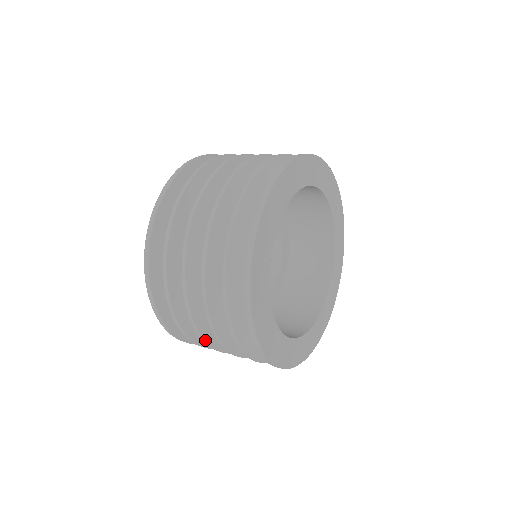
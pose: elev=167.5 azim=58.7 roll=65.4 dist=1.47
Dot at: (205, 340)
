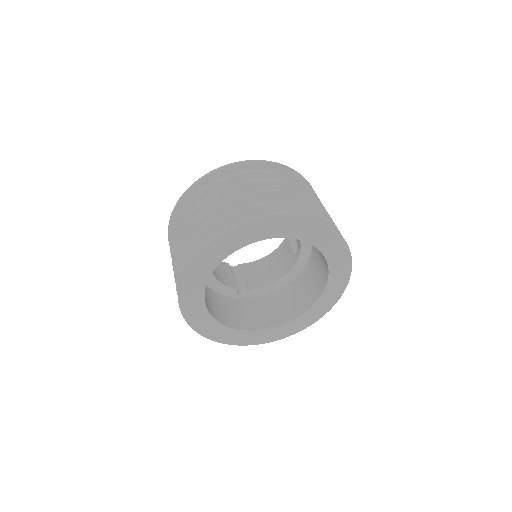
Dot at: occluded
